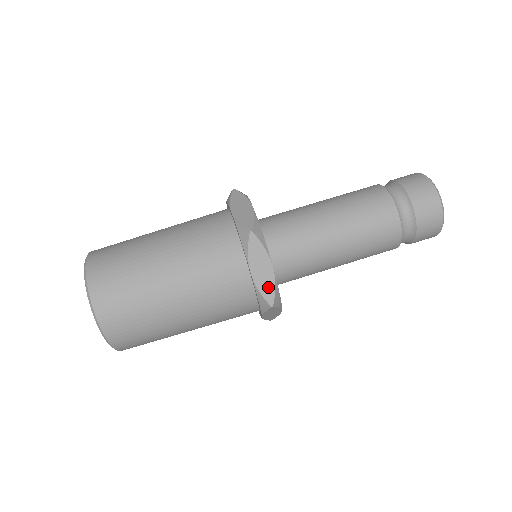
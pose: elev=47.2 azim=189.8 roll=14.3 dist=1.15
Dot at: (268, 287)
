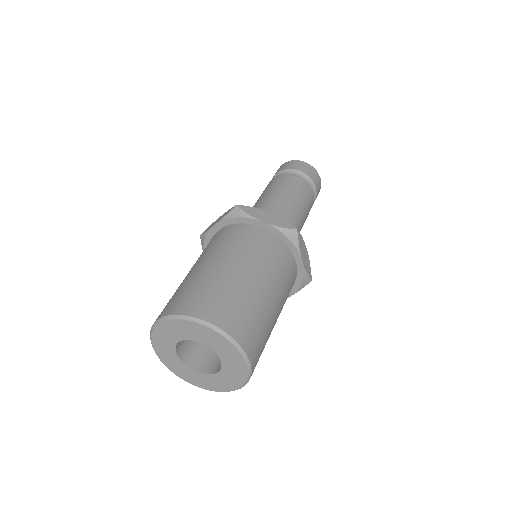
Dot at: (282, 222)
